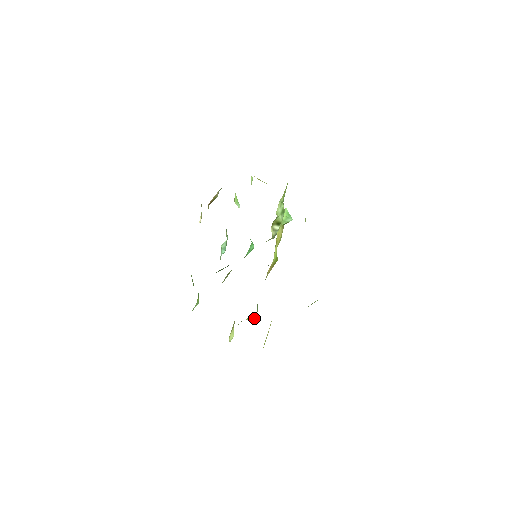
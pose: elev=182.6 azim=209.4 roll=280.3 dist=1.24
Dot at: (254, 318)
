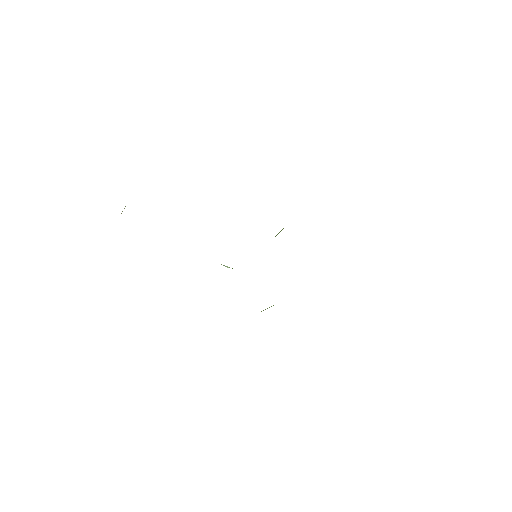
Dot at: (263, 310)
